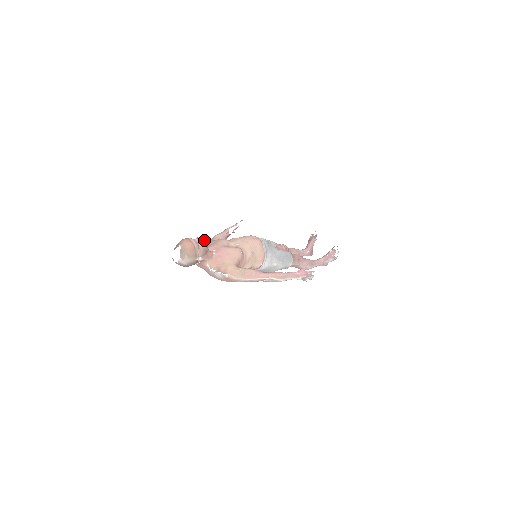
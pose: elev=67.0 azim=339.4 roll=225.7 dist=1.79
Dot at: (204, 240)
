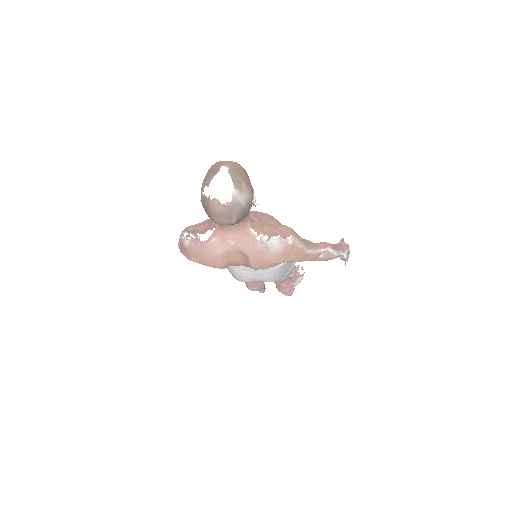
Dot at: occluded
